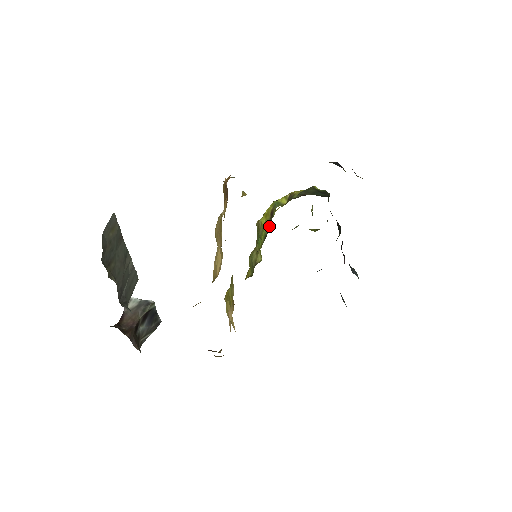
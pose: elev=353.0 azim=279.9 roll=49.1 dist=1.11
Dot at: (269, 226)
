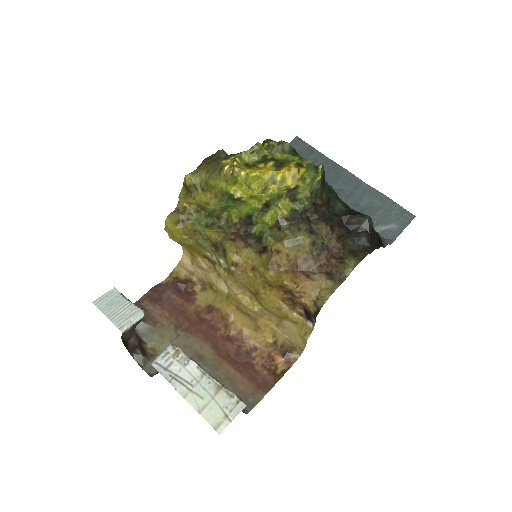
Dot at: (258, 212)
